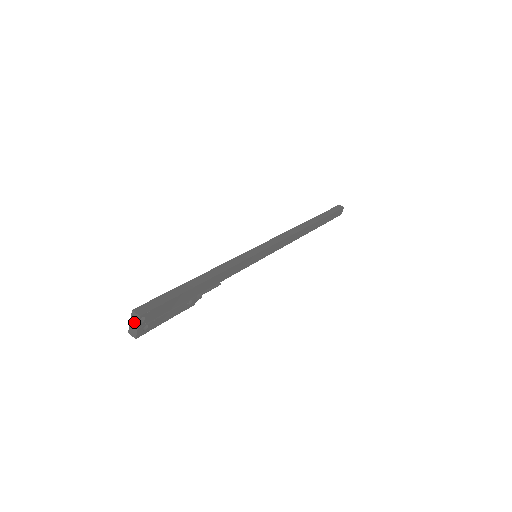
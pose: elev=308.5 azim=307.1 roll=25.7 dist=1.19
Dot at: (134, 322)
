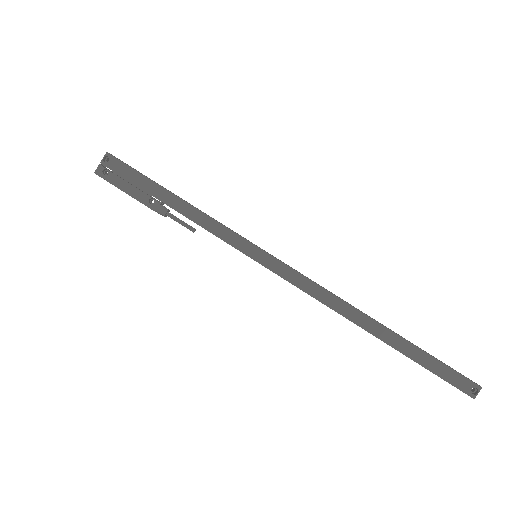
Dot at: (104, 161)
